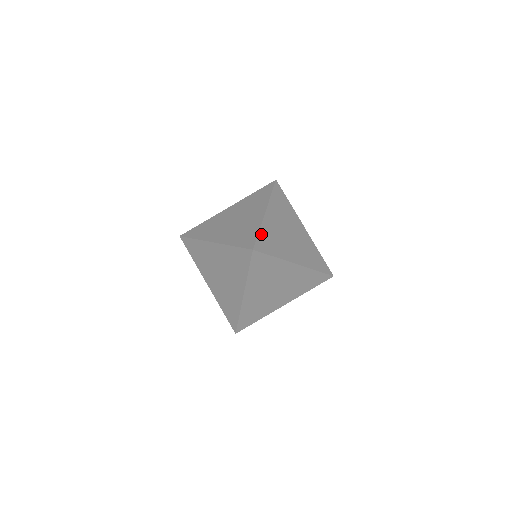
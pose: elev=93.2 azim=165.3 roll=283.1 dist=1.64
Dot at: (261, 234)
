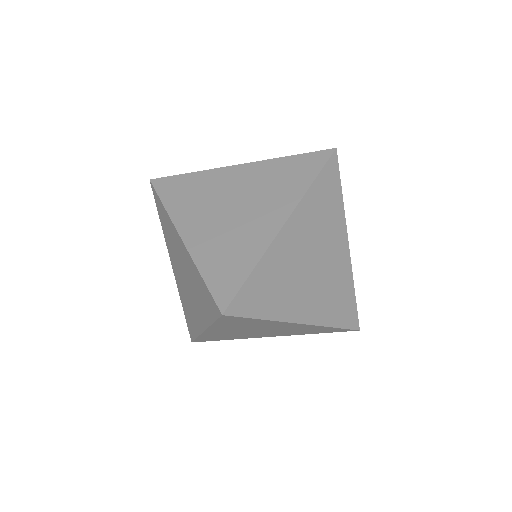
Dot at: (254, 276)
